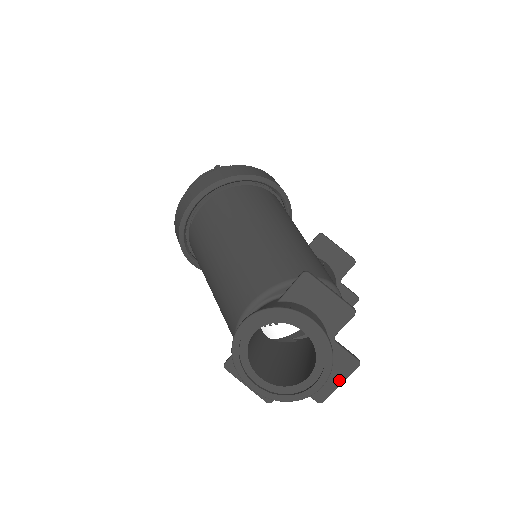
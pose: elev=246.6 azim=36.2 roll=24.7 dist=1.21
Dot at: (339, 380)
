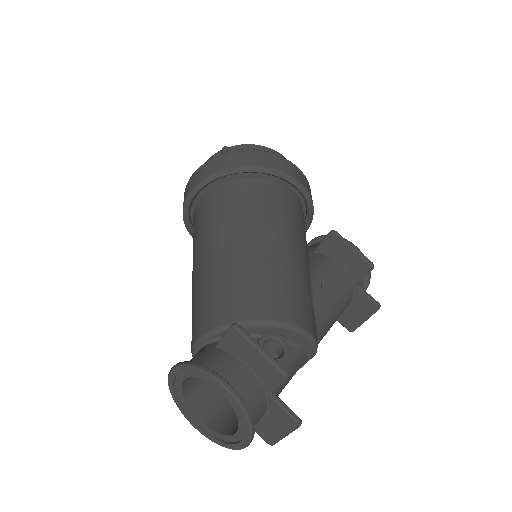
Dot at: (283, 432)
